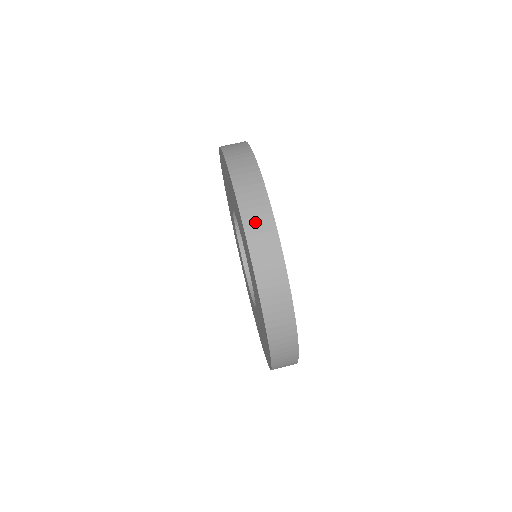
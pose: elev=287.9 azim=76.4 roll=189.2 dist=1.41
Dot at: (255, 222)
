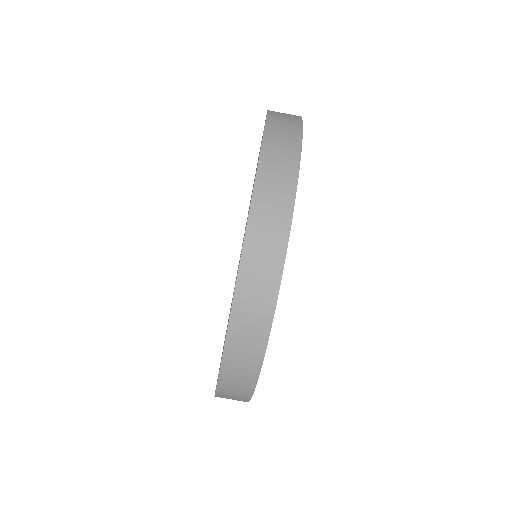
Dot at: (264, 223)
